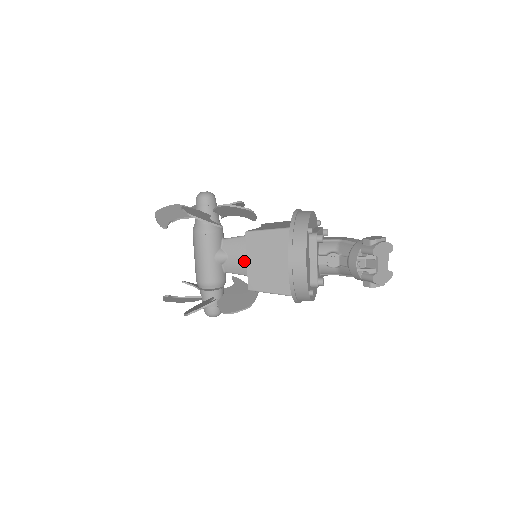
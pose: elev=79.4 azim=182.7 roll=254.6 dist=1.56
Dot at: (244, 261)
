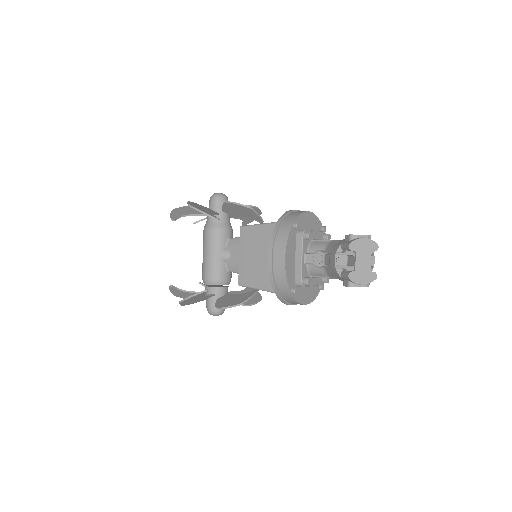
Dot at: occluded
